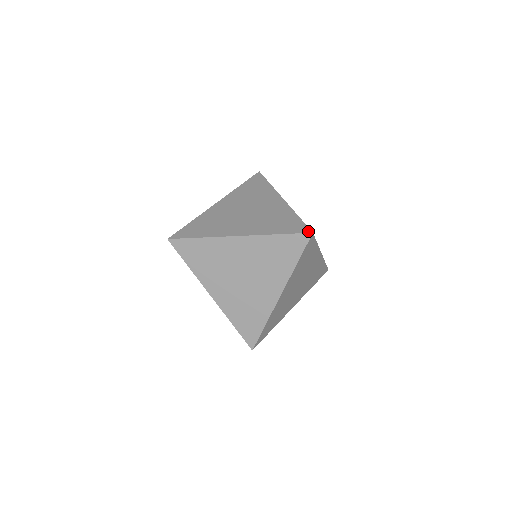
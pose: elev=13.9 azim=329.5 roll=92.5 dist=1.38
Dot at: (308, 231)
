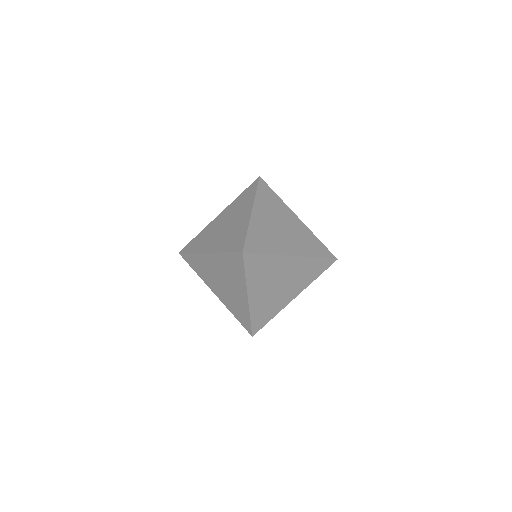
Dot at: (335, 257)
